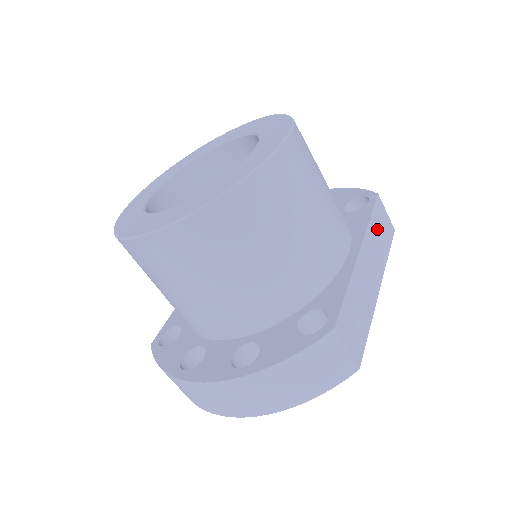
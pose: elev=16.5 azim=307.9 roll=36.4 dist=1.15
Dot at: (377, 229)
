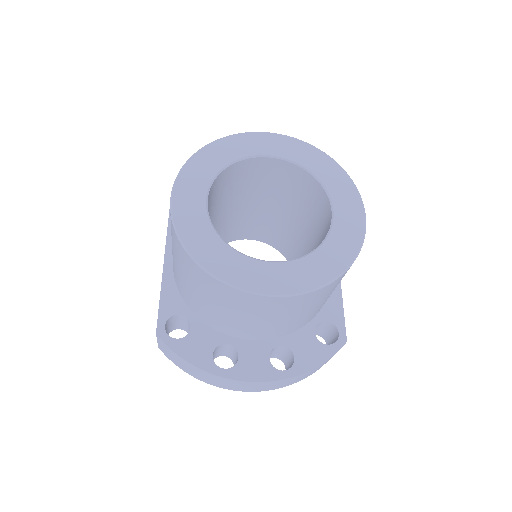
Dot at: occluded
